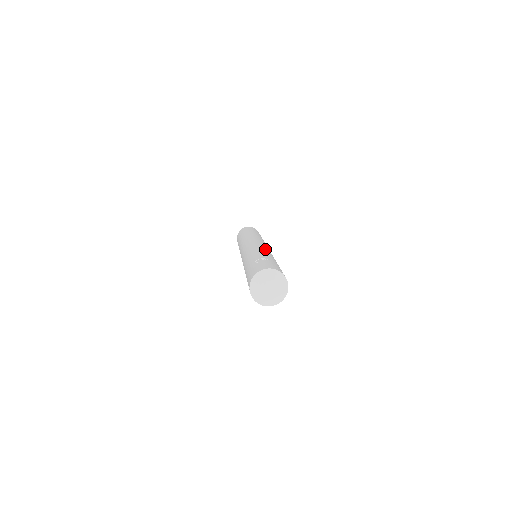
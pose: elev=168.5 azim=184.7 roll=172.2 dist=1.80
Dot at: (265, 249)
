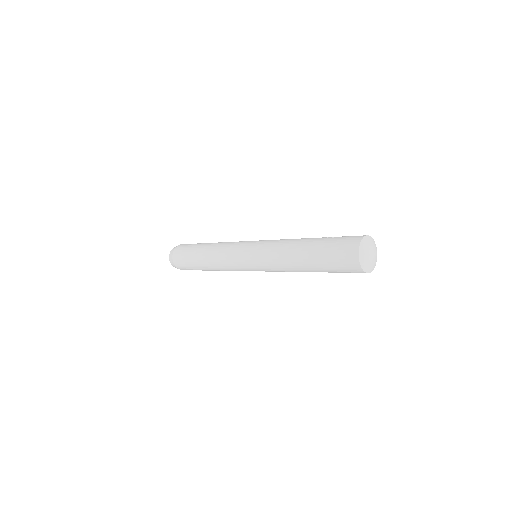
Dot at: occluded
